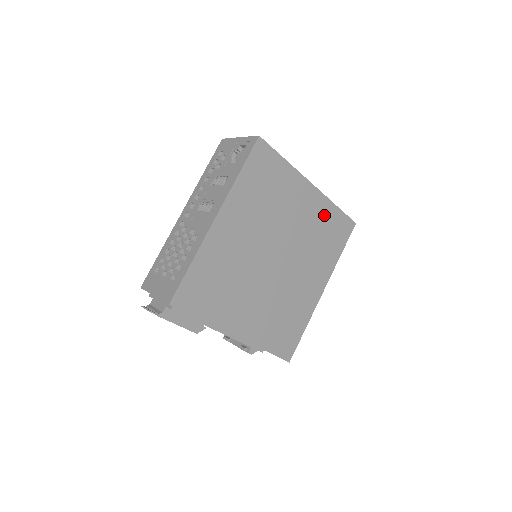
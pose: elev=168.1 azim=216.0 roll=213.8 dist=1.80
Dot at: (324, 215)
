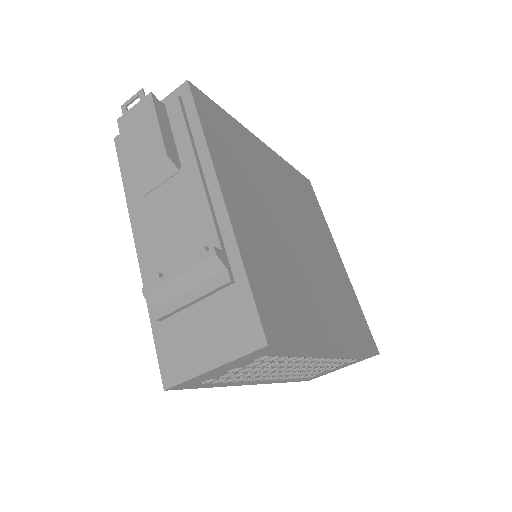
Dot at: (348, 293)
